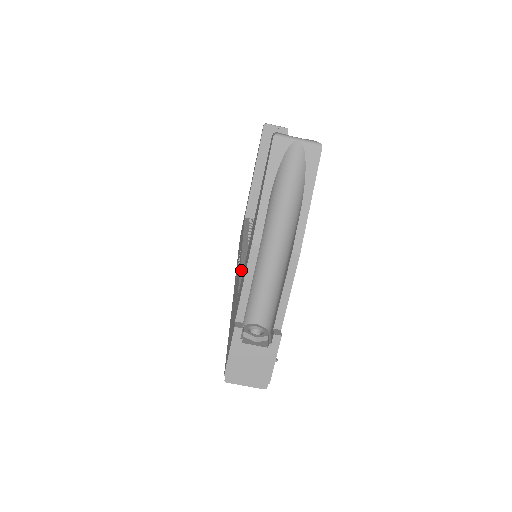
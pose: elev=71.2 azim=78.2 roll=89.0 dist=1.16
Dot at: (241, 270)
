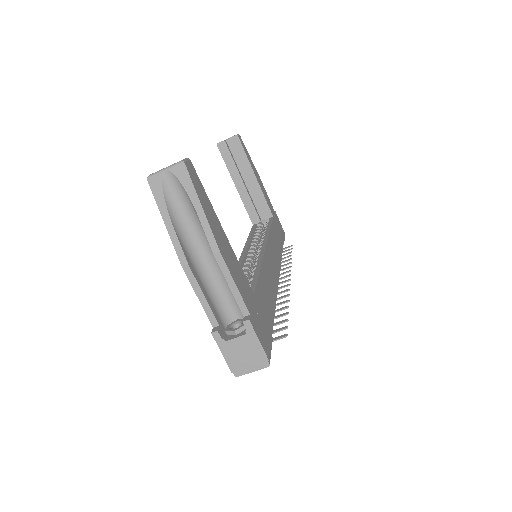
Dot at: occluded
